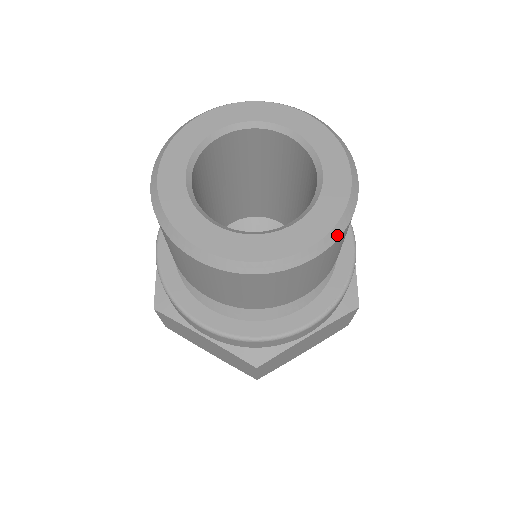
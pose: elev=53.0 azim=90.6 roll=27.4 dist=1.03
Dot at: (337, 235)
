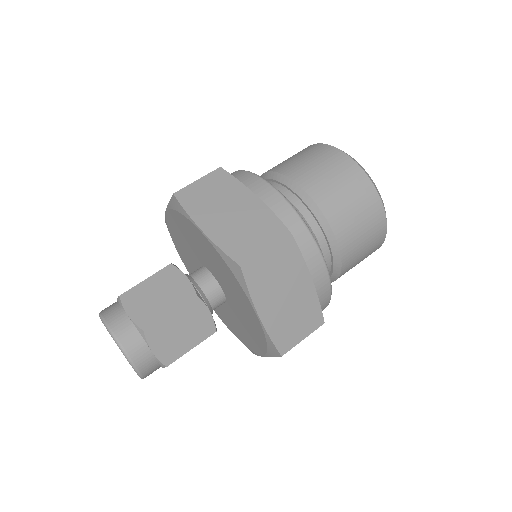
Dot at: occluded
